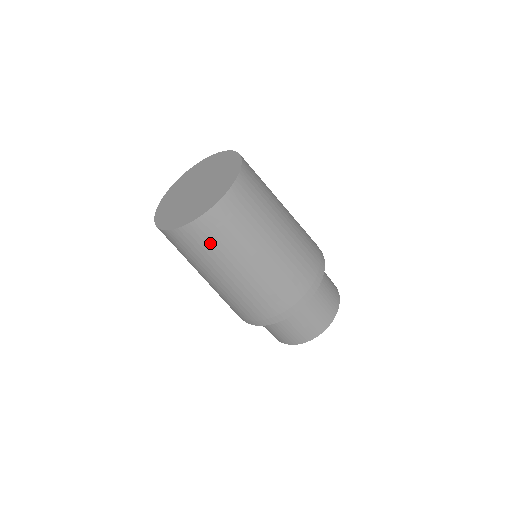
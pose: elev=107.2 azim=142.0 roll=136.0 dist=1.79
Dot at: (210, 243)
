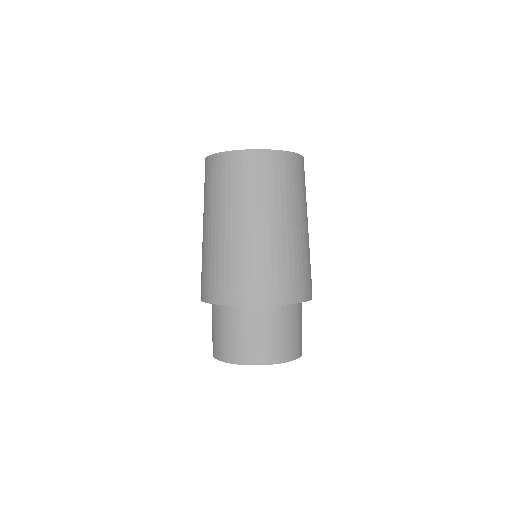
Dot at: (219, 180)
